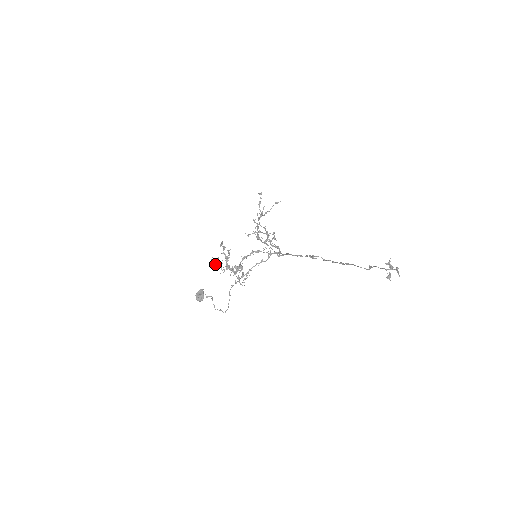
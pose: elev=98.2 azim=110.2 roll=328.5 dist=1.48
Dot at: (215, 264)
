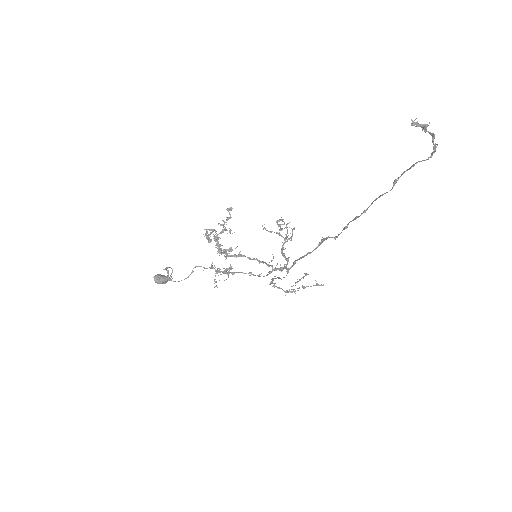
Dot at: (206, 237)
